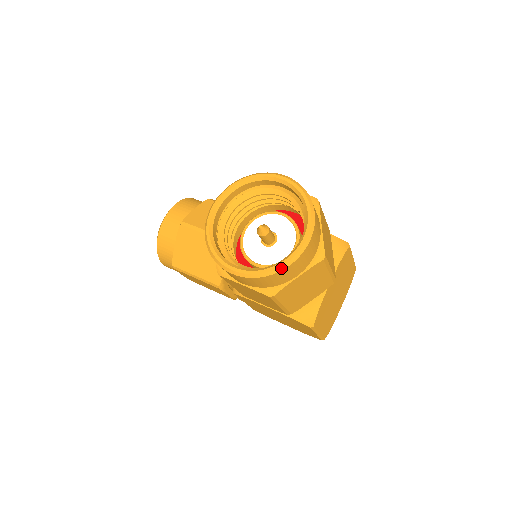
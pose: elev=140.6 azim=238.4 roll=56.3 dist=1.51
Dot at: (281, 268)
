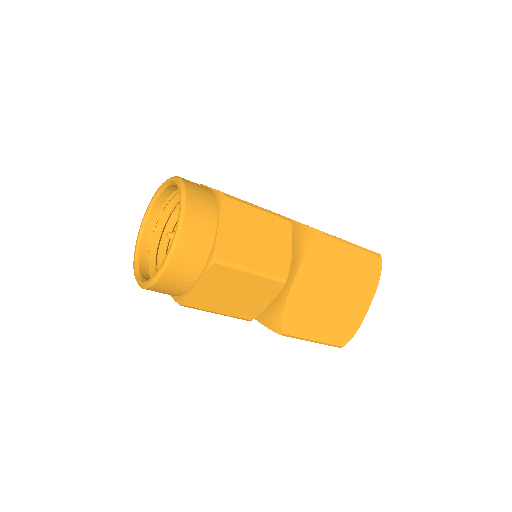
Dot at: (157, 278)
